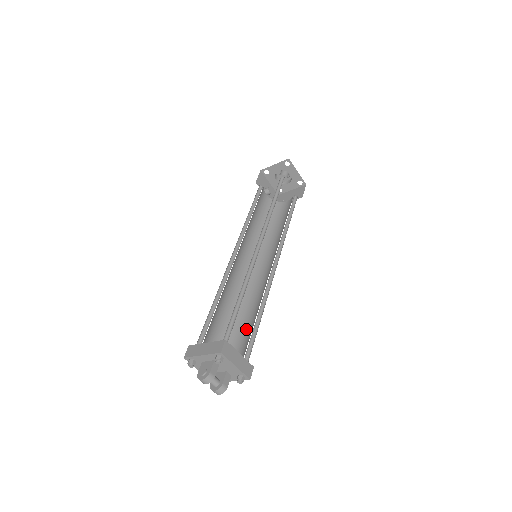
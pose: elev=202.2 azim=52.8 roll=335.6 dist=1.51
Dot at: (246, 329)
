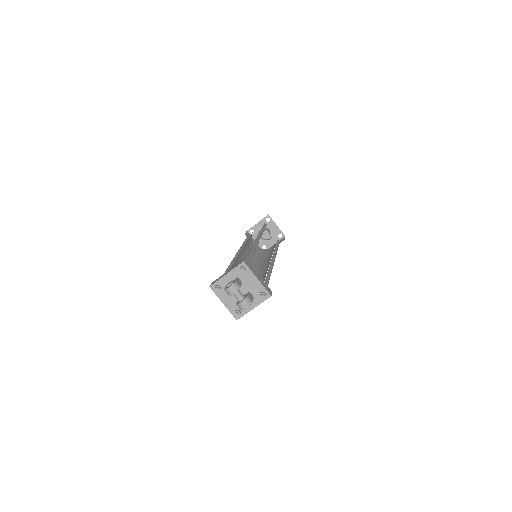
Dot at: occluded
